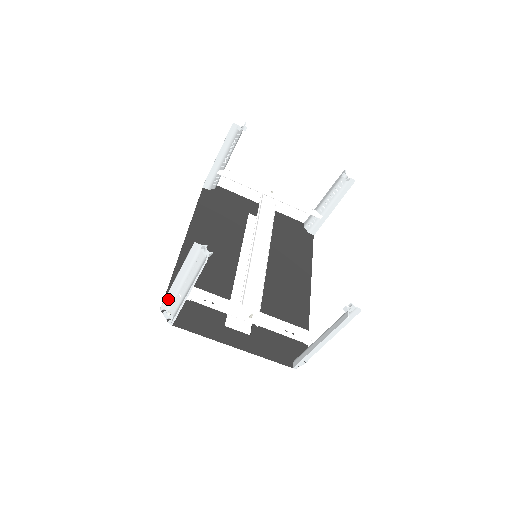
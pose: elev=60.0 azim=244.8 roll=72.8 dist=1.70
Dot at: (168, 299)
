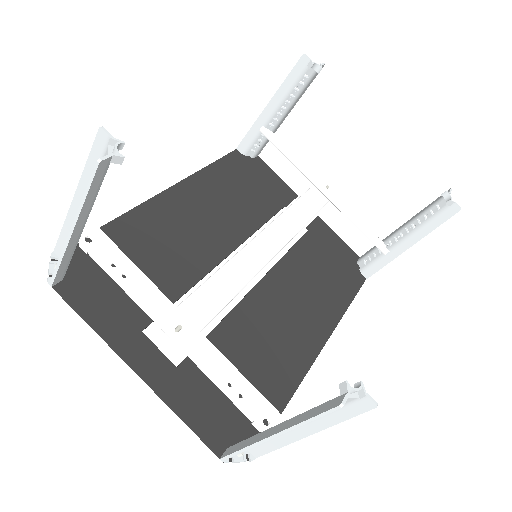
Dot at: (62, 241)
